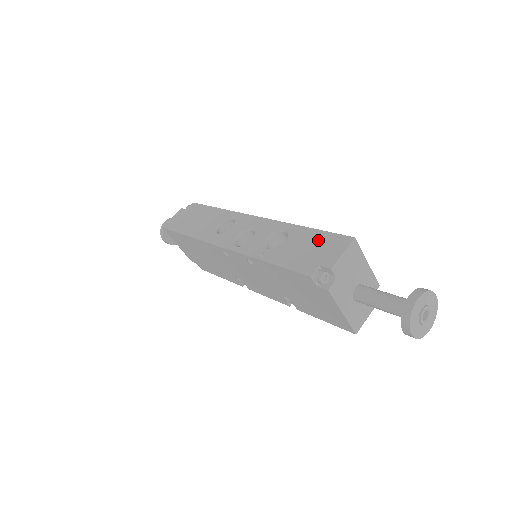
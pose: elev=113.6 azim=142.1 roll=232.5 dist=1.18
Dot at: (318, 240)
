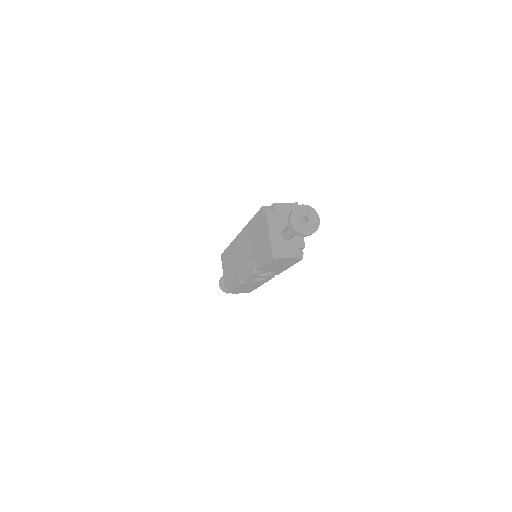
Dot at: occluded
